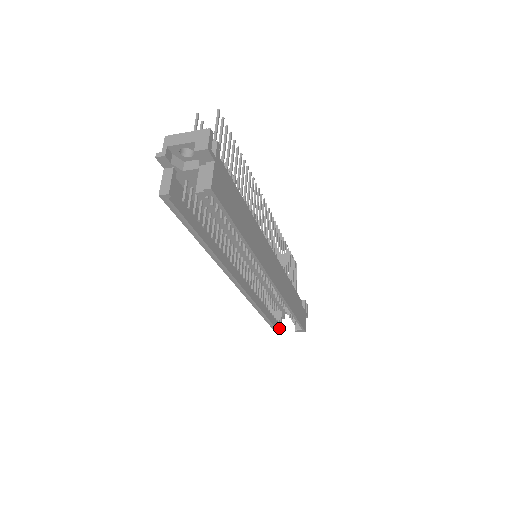
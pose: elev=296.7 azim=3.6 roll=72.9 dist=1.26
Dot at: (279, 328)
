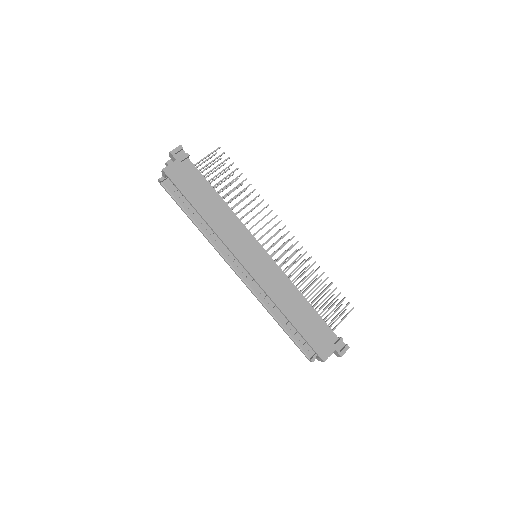
Dot at: (312, 357)
